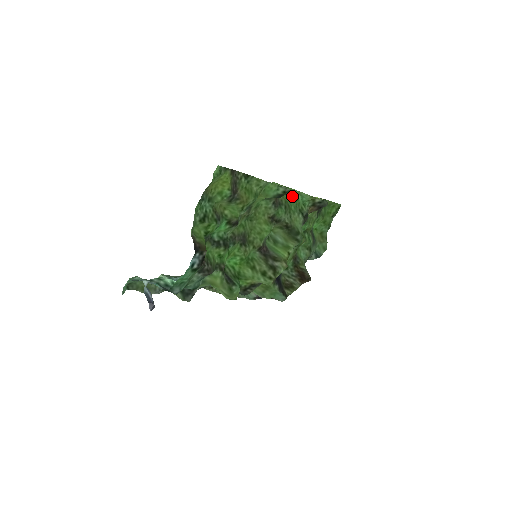
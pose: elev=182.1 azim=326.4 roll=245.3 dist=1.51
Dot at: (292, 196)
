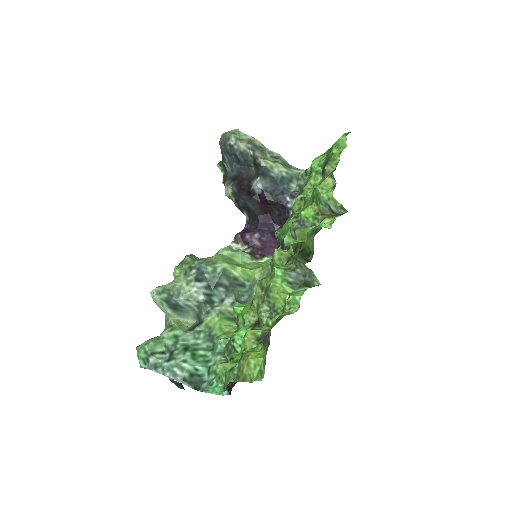
Dot at: (309, 231)
